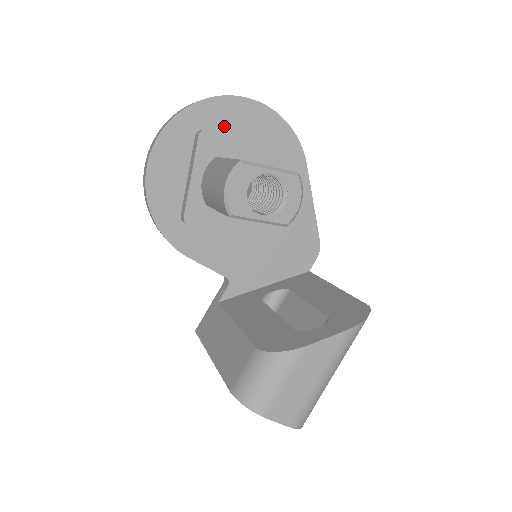
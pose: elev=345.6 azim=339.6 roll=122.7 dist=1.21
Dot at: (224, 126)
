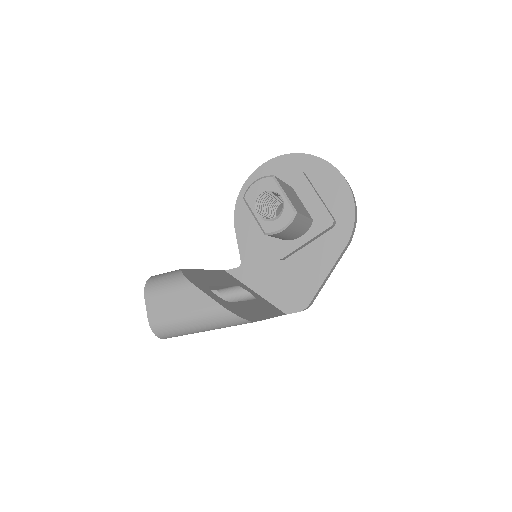
Dot at: (317, 180)
